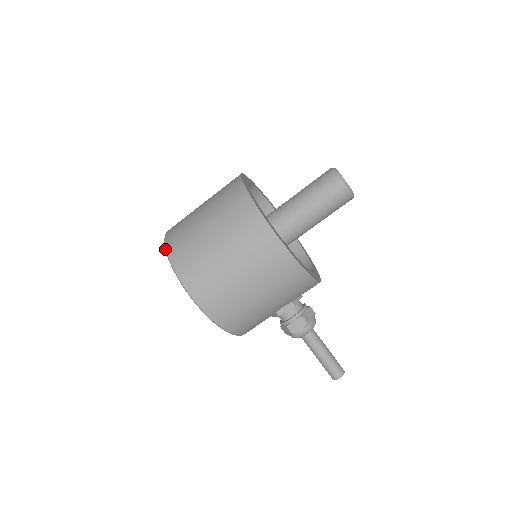
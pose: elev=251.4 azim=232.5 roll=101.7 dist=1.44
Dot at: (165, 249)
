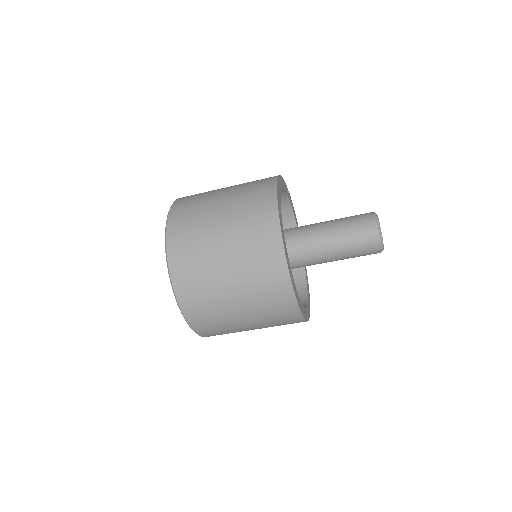
Dot at: occluded
